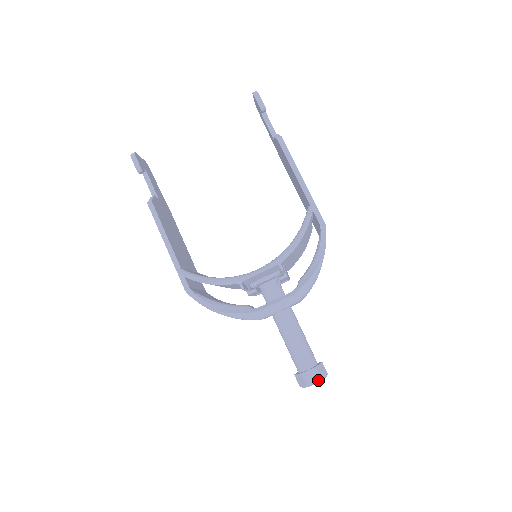
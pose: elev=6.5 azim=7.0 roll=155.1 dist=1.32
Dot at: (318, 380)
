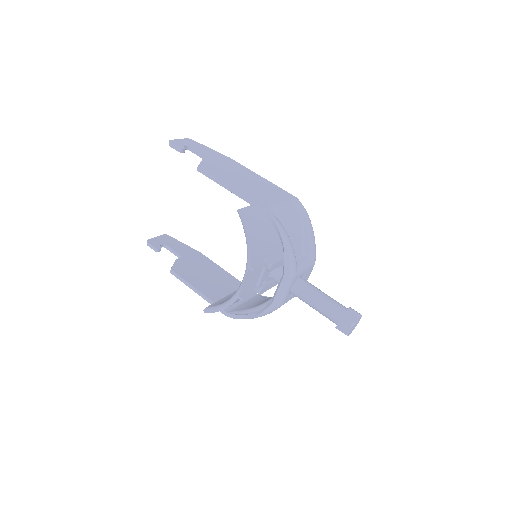
Dot at: (350, 326)
